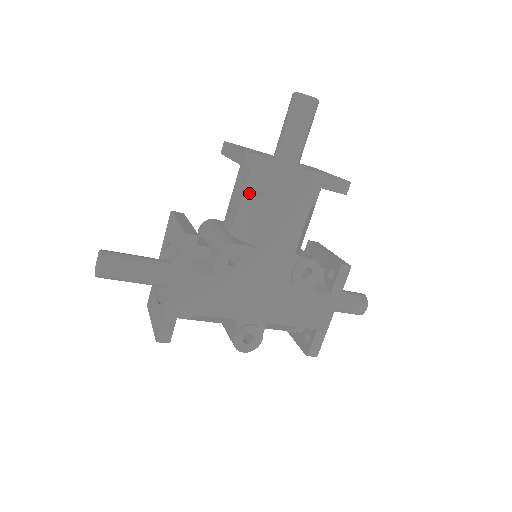
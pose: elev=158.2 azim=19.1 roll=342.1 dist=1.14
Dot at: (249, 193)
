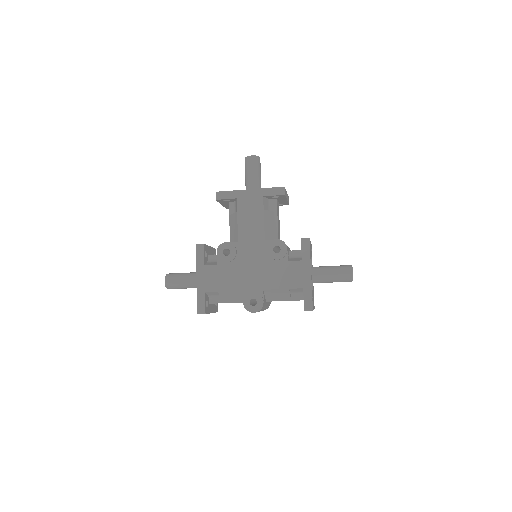
Dot at: (231, 216)
